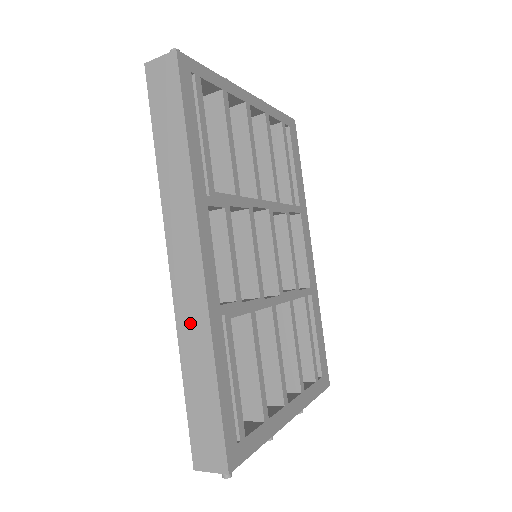
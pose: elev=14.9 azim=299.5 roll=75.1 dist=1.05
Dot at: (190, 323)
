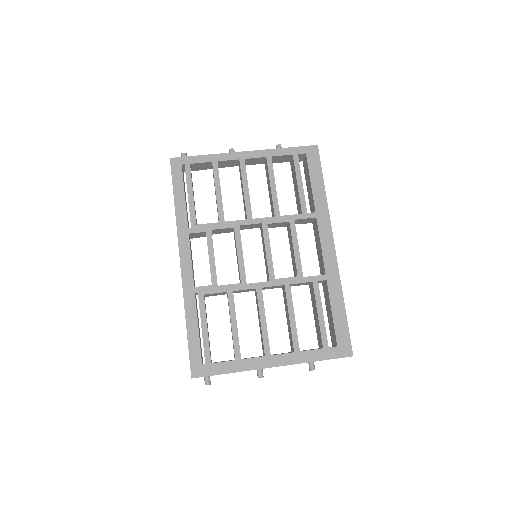
Dot at: occluded
